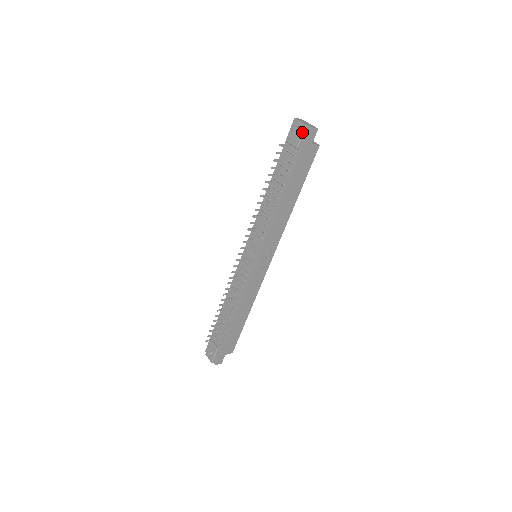
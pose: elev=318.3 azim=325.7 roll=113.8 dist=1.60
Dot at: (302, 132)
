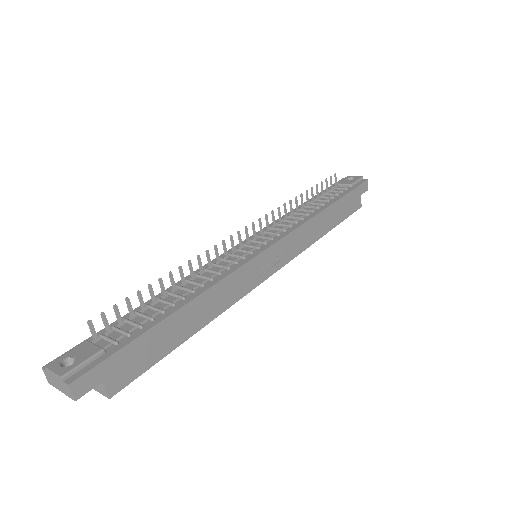
Dot at: (358, 178)
